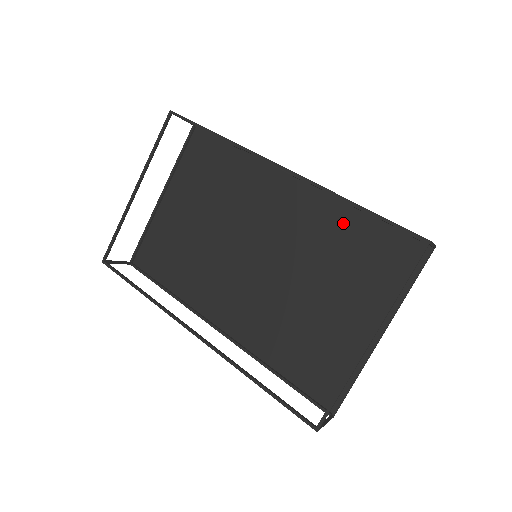
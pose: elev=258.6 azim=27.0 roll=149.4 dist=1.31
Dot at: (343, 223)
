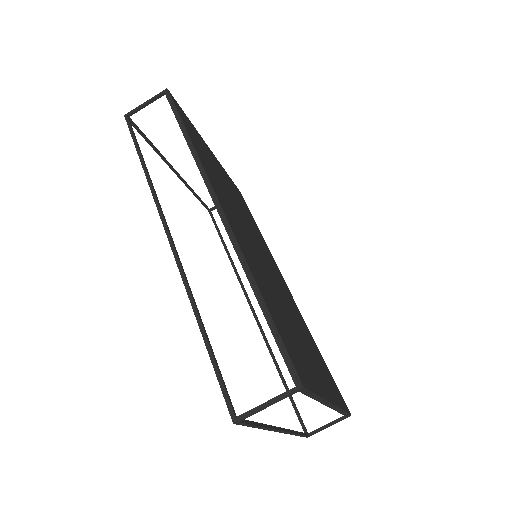
Dot at: occluded
